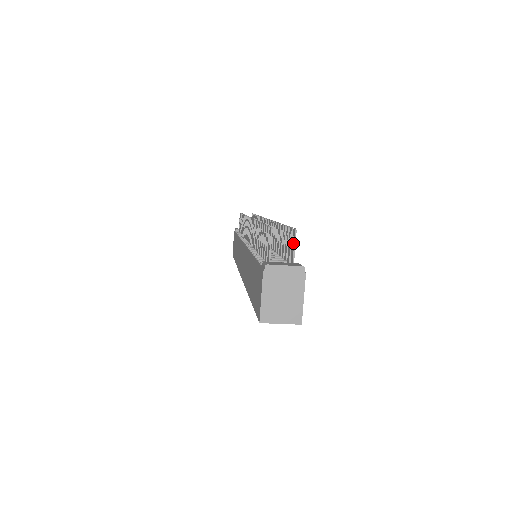
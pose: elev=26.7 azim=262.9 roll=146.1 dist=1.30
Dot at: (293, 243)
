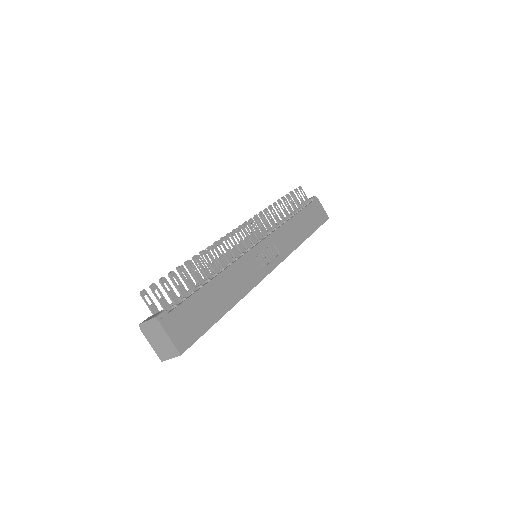
Dot at: (160, 294)
